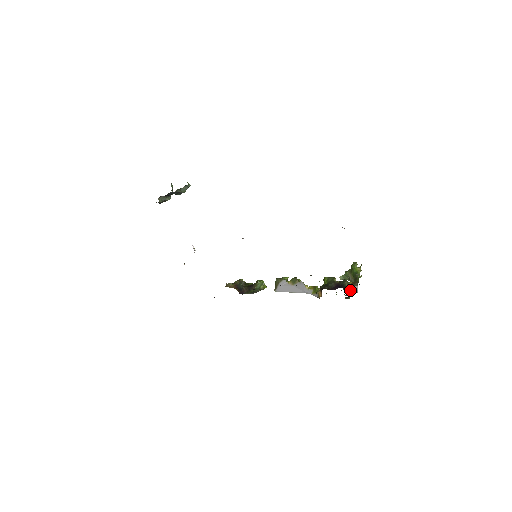
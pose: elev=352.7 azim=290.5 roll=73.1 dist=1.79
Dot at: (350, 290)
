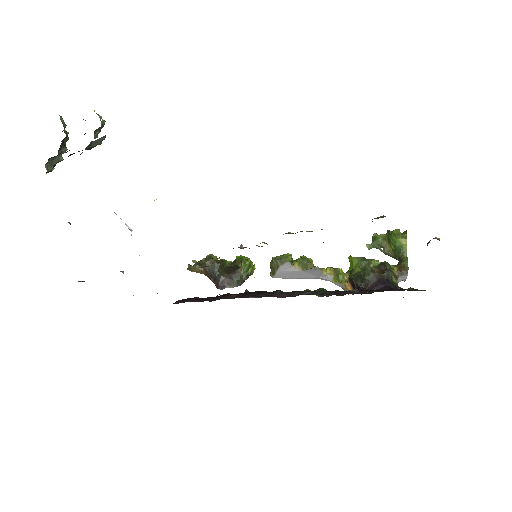
Dot at: (397, 284)
